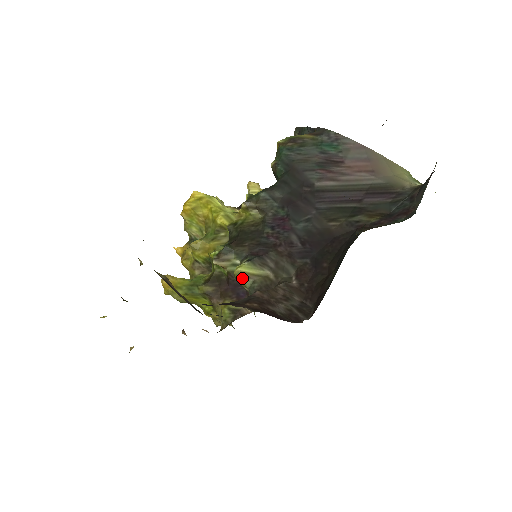
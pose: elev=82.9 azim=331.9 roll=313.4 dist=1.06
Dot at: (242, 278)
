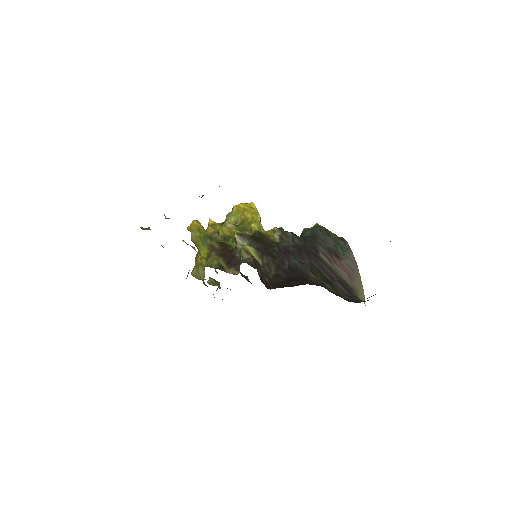
Dot at: (245, 252)
